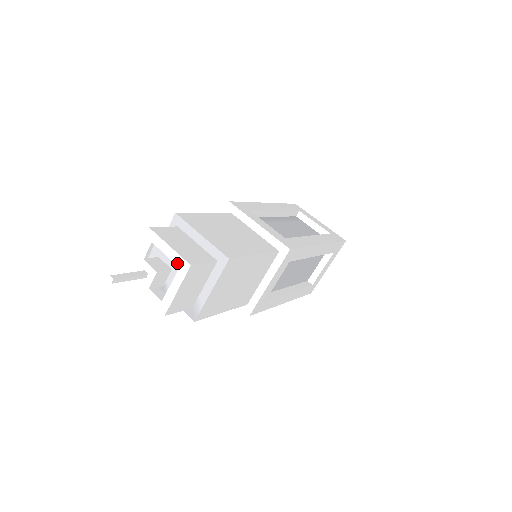
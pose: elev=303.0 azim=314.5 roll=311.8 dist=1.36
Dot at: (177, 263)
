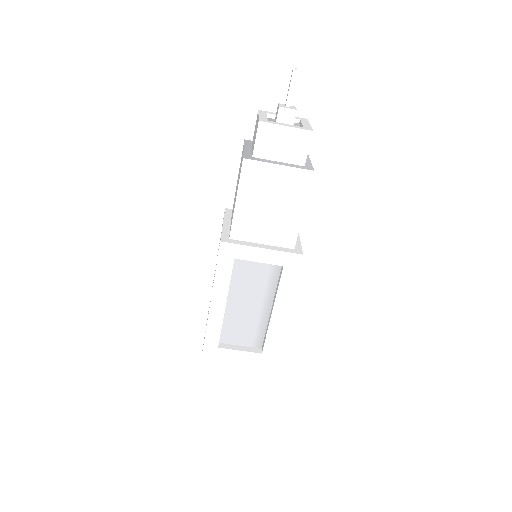
Dot at: (305, 126)
